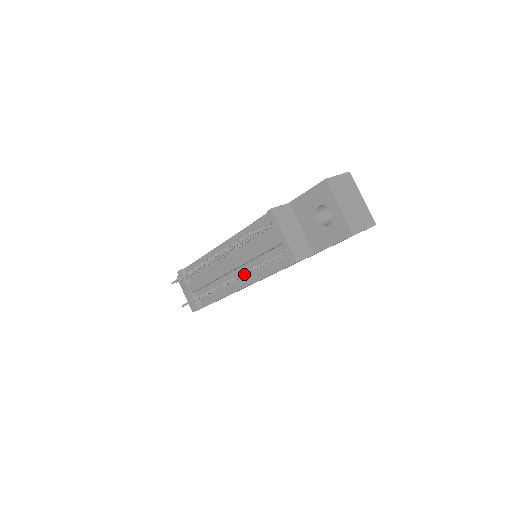
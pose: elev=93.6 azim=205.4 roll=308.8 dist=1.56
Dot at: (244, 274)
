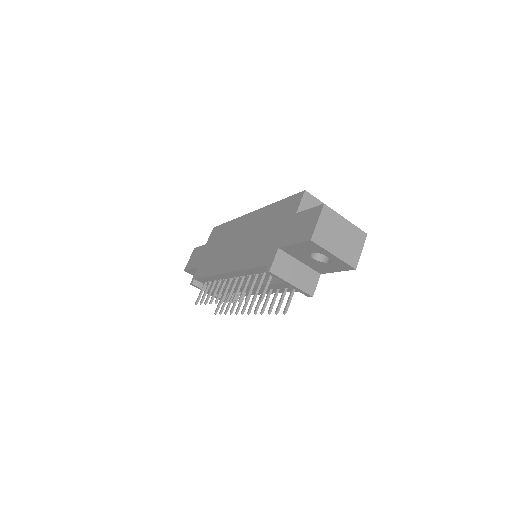
Dot at: (269, 313)
